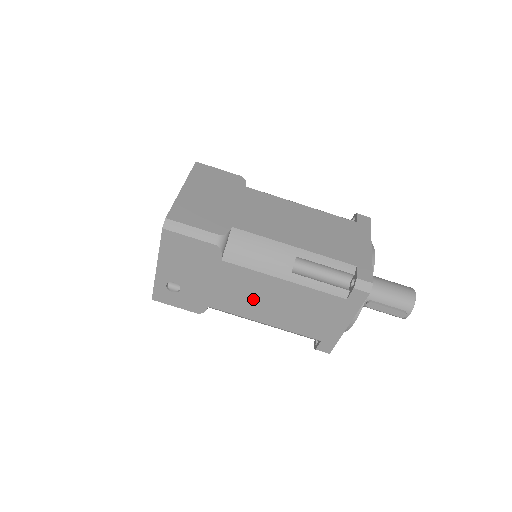
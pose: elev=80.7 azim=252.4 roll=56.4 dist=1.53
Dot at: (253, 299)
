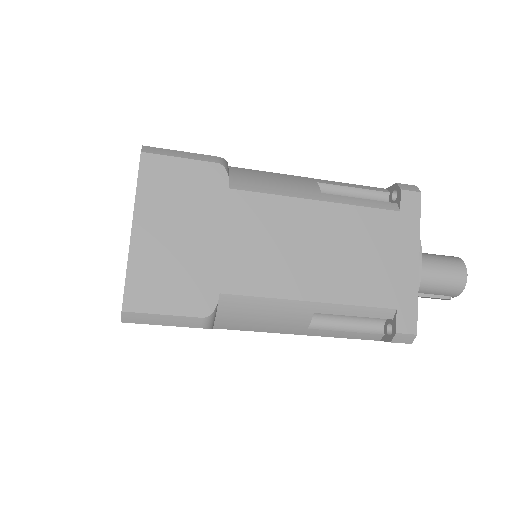
Dot at: occluded
